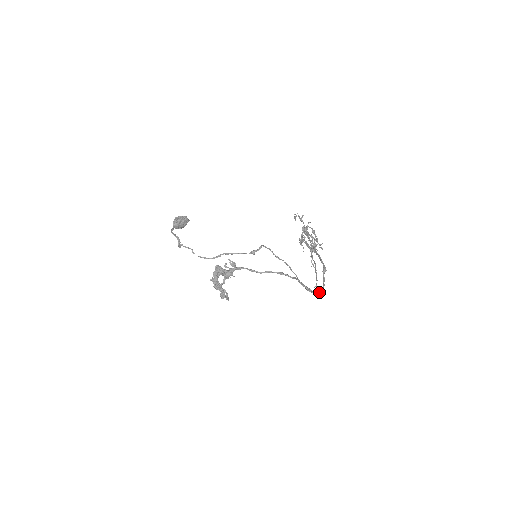
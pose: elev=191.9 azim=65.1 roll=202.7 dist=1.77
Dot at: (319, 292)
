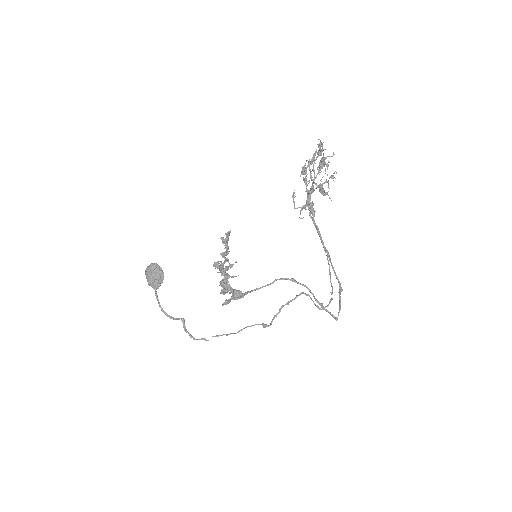
Dot at: (336, 320)
